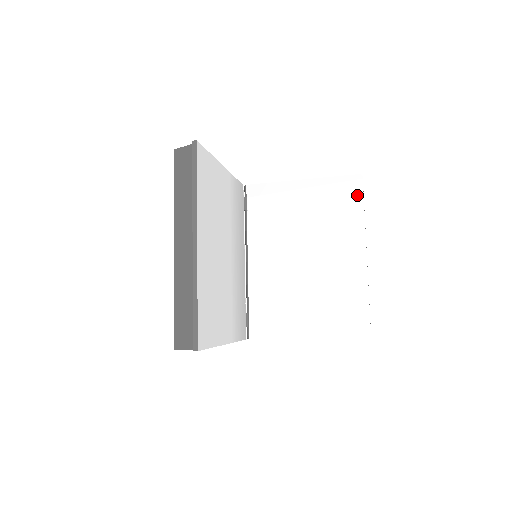
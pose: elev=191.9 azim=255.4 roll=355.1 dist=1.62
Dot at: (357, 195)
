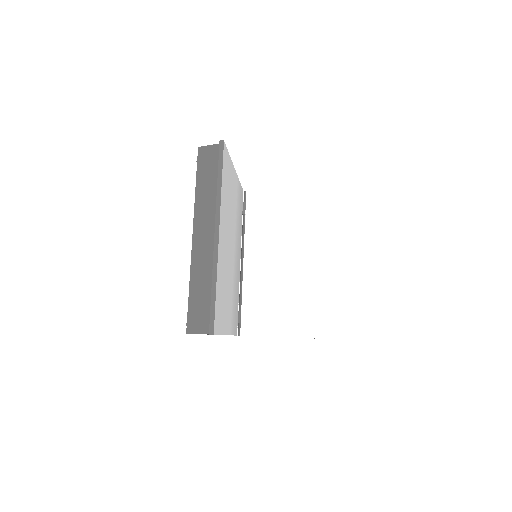
Dot at: (348, 209)
